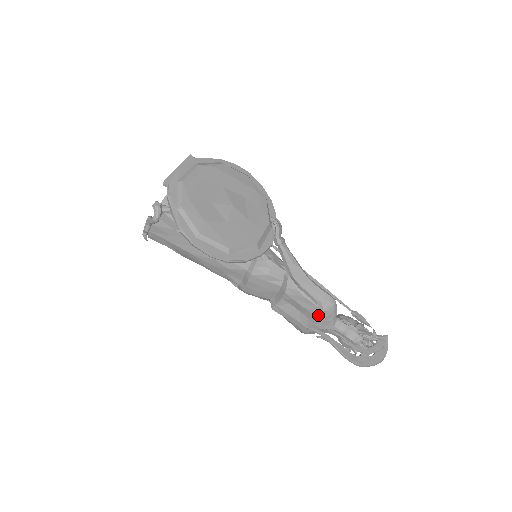
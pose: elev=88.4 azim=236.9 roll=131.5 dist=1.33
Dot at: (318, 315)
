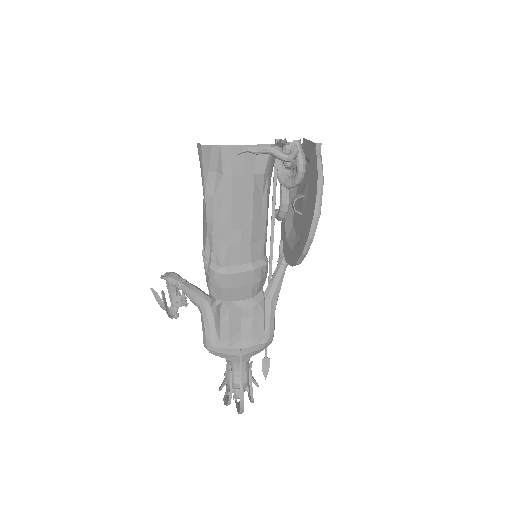
Dot at: (256, 344)
